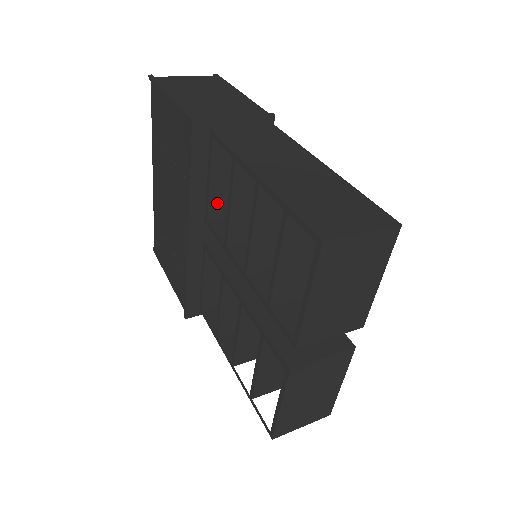
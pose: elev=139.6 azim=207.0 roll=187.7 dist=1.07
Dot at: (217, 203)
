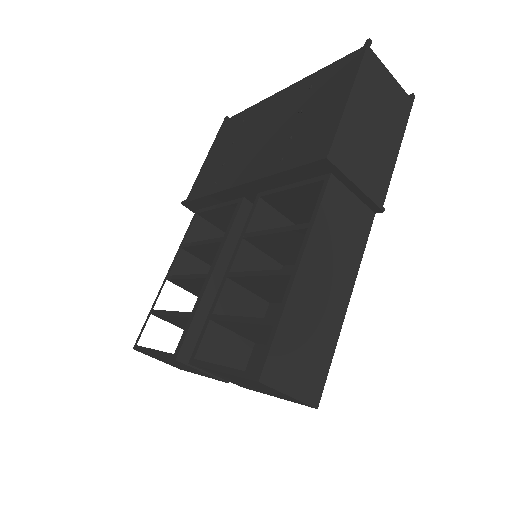
Dot at: (279, 199)
